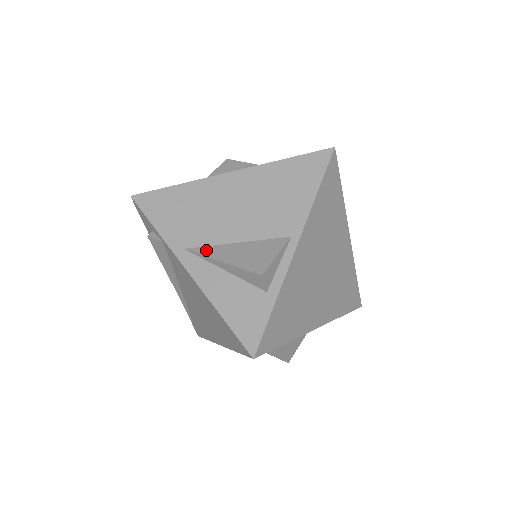
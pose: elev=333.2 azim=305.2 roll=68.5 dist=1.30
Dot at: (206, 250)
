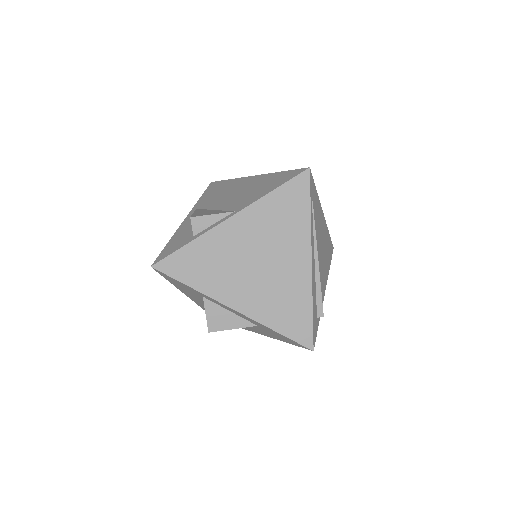
Dot at: (200, 210)
